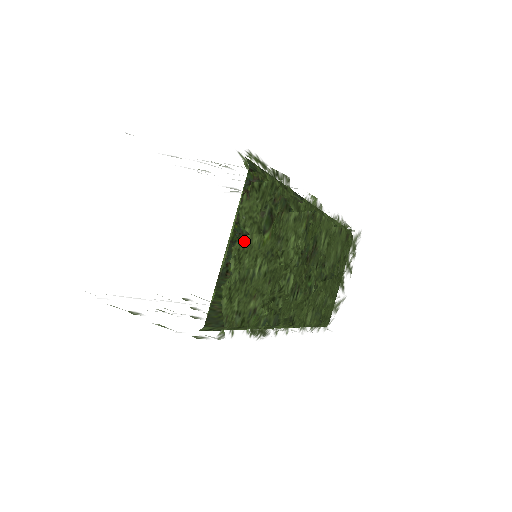
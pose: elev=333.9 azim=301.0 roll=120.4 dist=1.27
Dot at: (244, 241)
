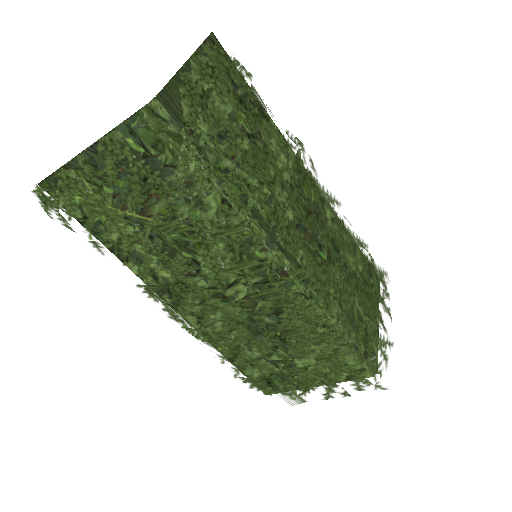
Dot at: (207, 64)
